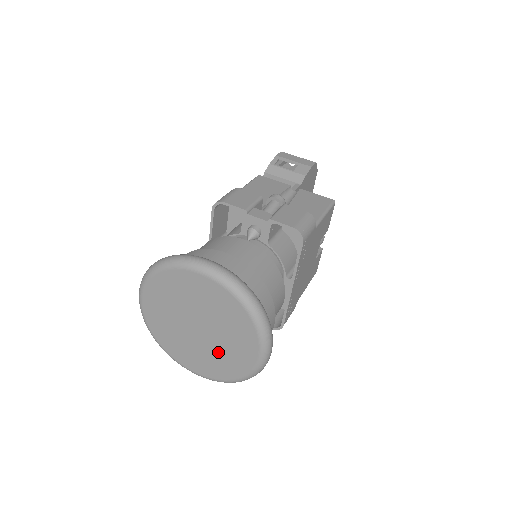
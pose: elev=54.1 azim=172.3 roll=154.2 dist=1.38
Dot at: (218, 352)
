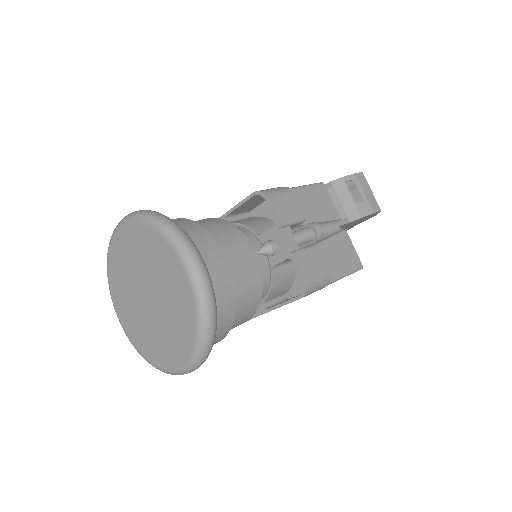
Dot at: (148, 328)
